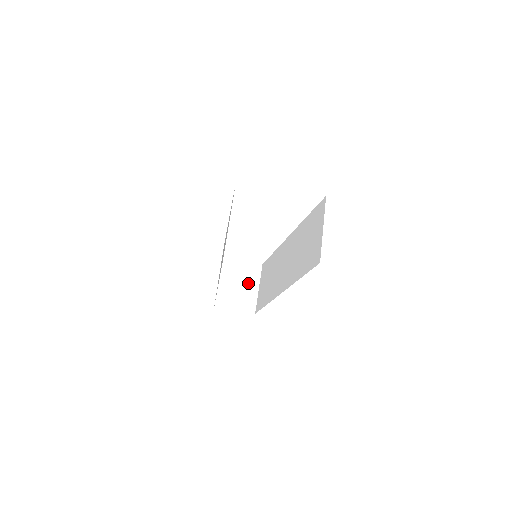
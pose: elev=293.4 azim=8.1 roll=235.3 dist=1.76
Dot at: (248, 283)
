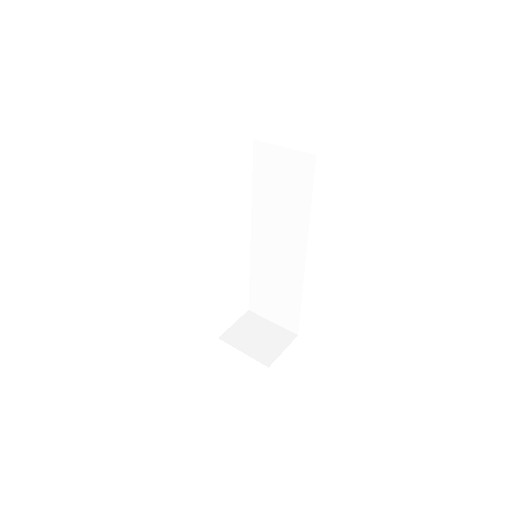
Dot at: (261, 329)
